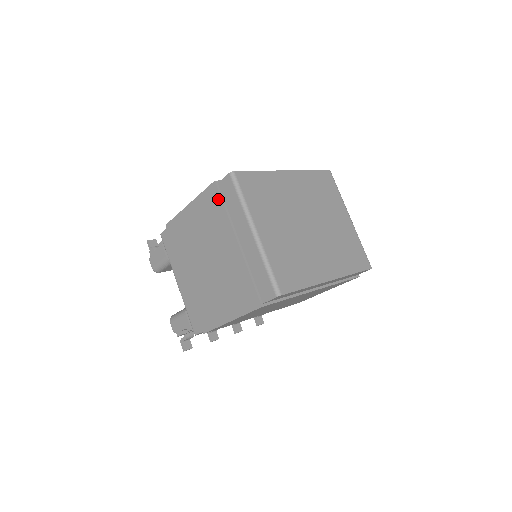
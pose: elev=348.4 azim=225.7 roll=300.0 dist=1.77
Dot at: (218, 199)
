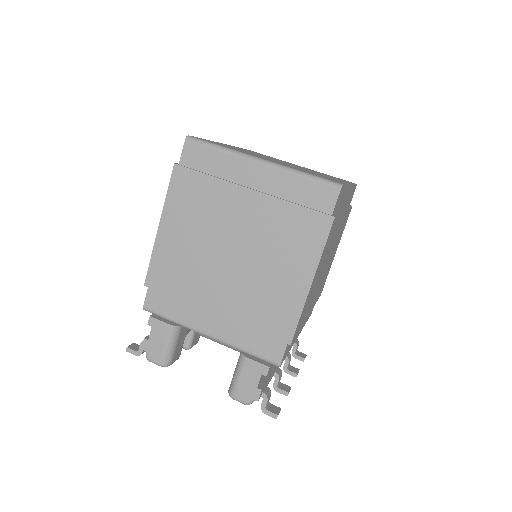
Dot at: (193, 176)
